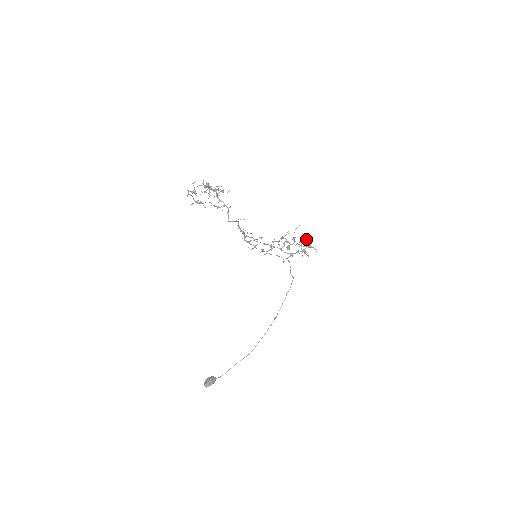
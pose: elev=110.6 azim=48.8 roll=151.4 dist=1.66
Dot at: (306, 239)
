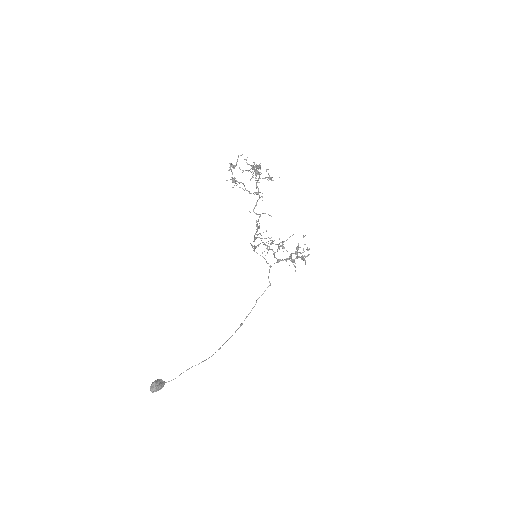
Dot at: occluded
